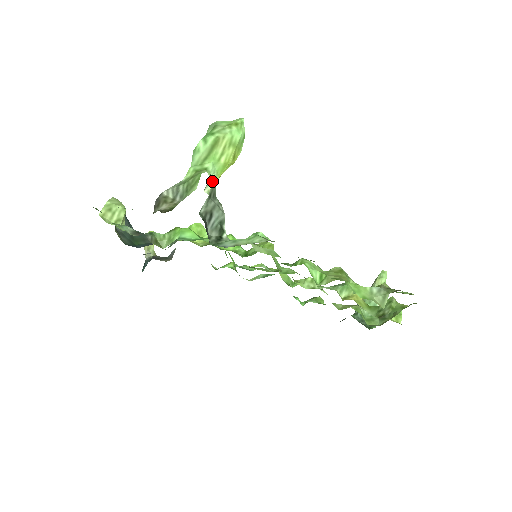
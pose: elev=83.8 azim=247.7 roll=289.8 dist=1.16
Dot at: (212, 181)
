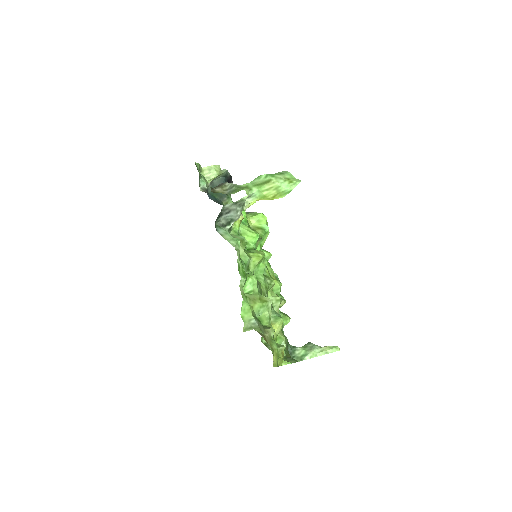
Dot at: (253, 198)
